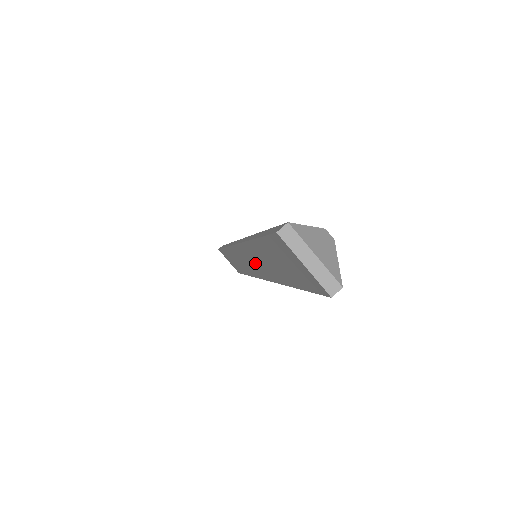
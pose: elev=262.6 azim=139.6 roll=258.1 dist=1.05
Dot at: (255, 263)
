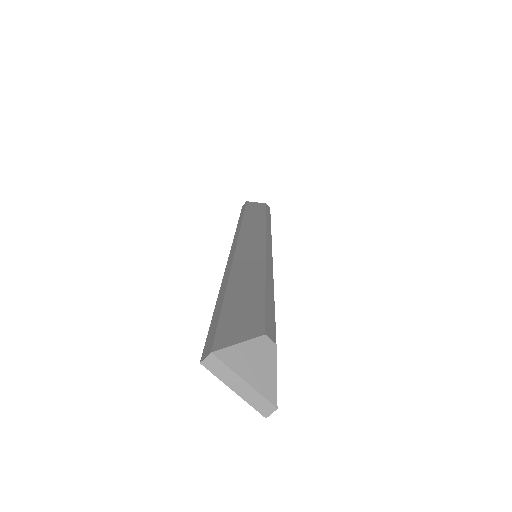
Dot at: occluded
